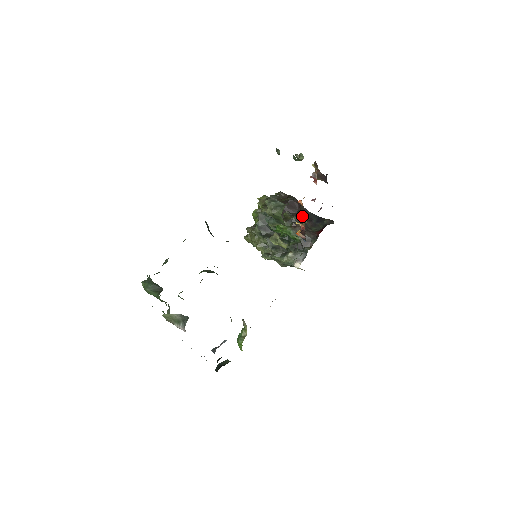
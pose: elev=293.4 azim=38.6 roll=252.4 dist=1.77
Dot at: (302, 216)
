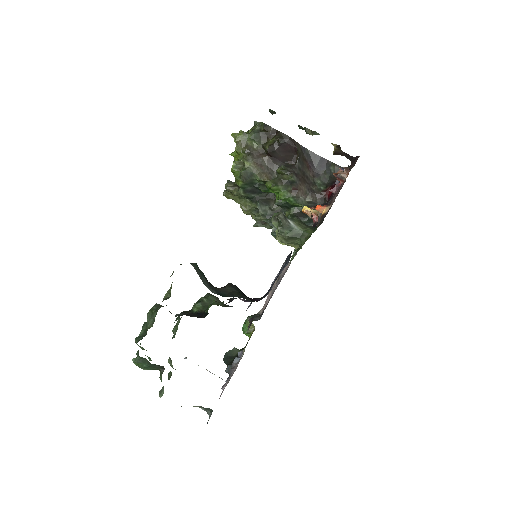
Dot at: (301, 167)
